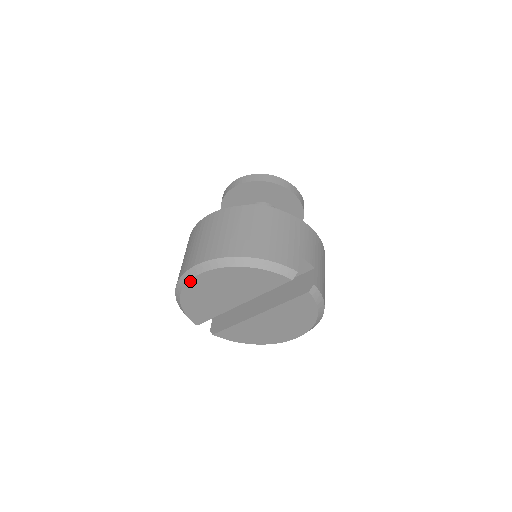
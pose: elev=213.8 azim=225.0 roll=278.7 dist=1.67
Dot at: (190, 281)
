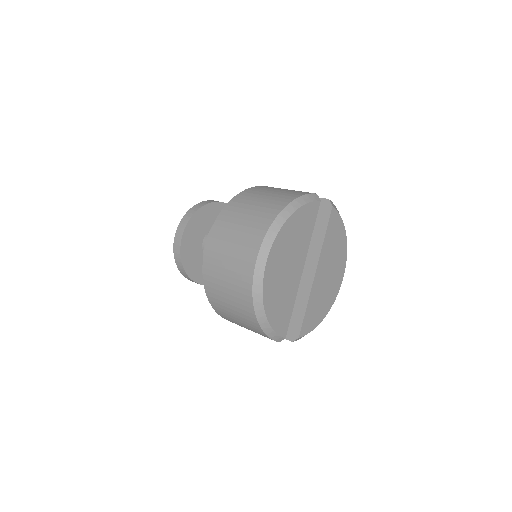
Dot at: (264, 275)
